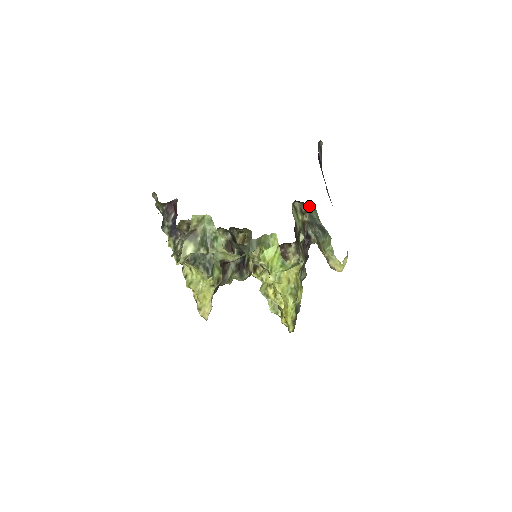
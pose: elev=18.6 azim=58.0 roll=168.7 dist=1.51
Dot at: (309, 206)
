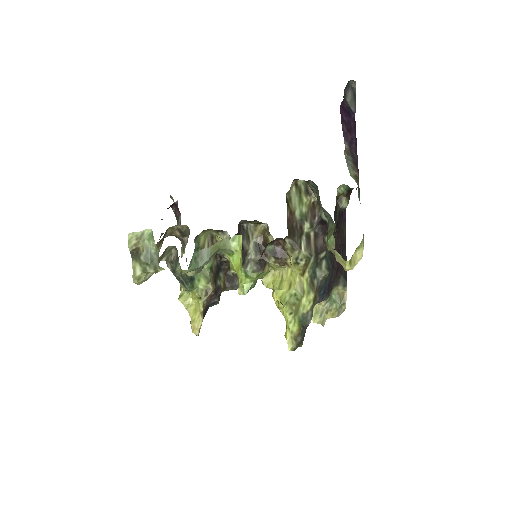
Dot at: (311, 183)
